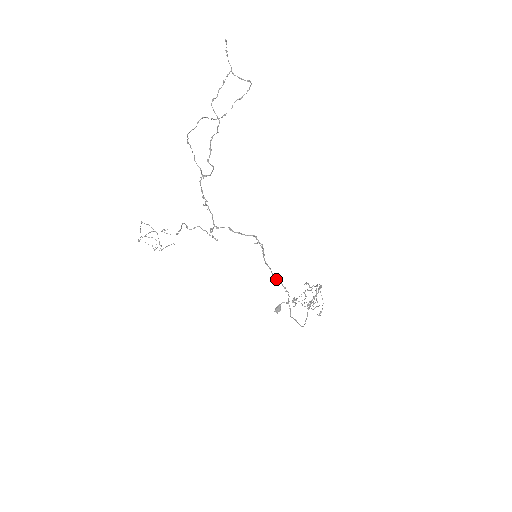
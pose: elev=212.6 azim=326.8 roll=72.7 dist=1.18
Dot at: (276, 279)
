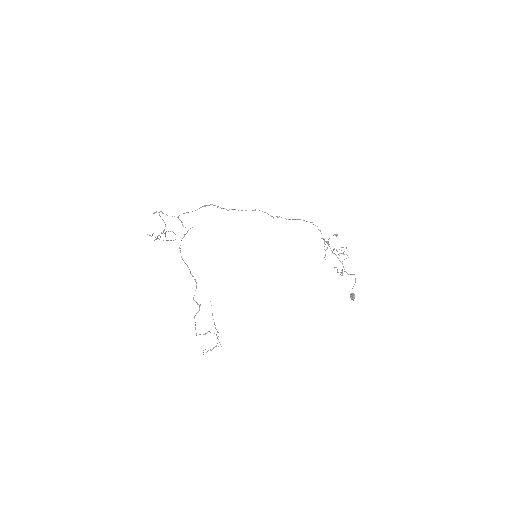
Dot at: occluded
